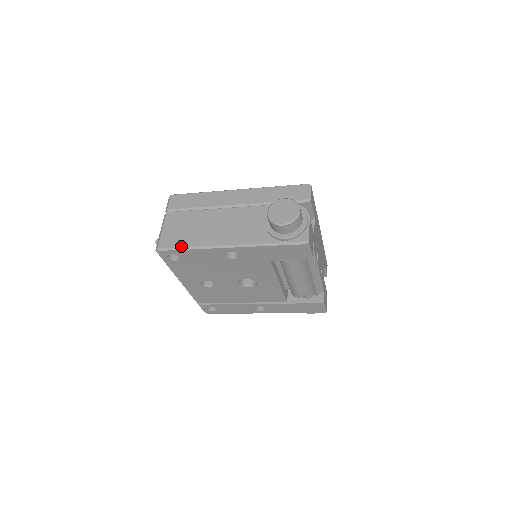
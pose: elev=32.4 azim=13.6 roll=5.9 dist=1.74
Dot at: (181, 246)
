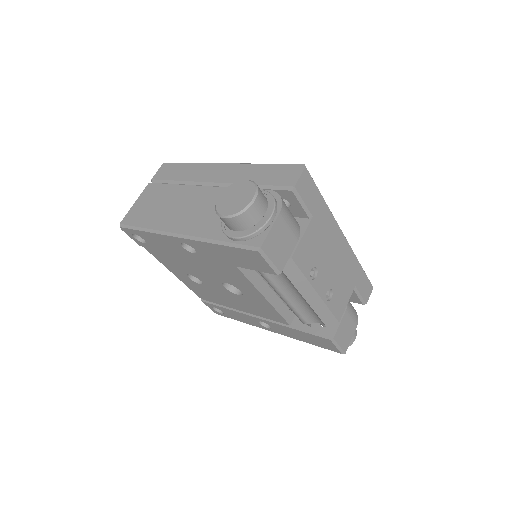
Dot at: (138, 225)
